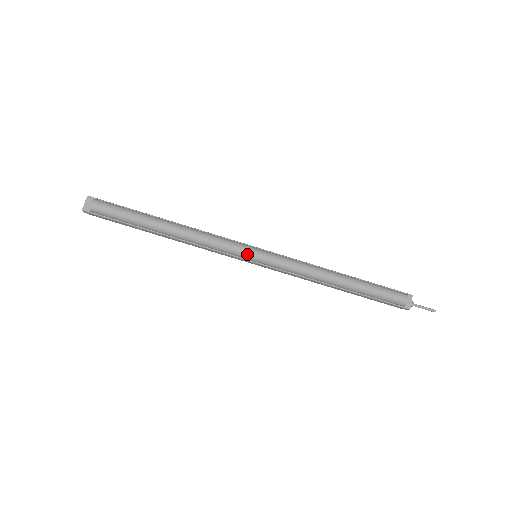
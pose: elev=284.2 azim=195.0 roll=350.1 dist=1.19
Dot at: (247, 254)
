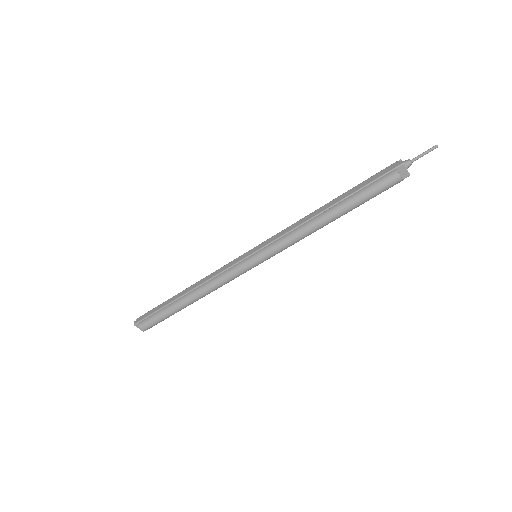
Dot at: (250, 269)
